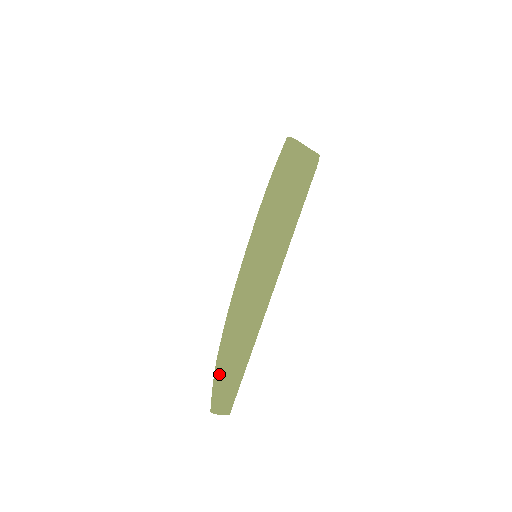
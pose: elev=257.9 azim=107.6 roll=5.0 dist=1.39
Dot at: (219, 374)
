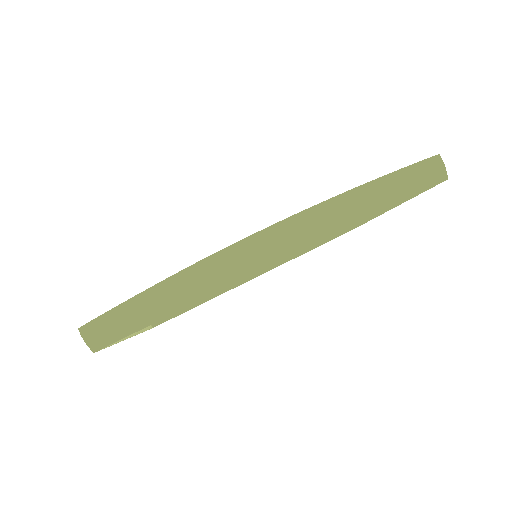
Dot at: occluded
